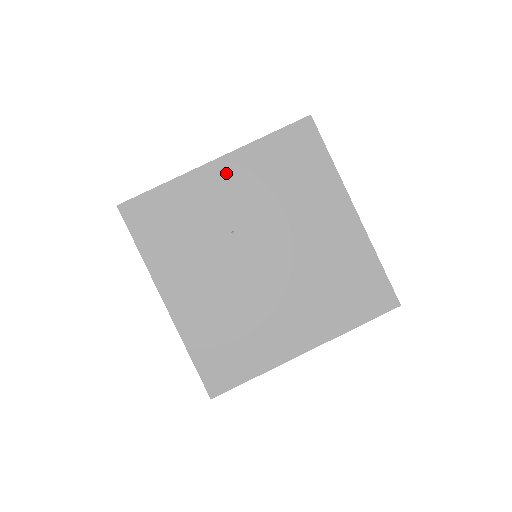
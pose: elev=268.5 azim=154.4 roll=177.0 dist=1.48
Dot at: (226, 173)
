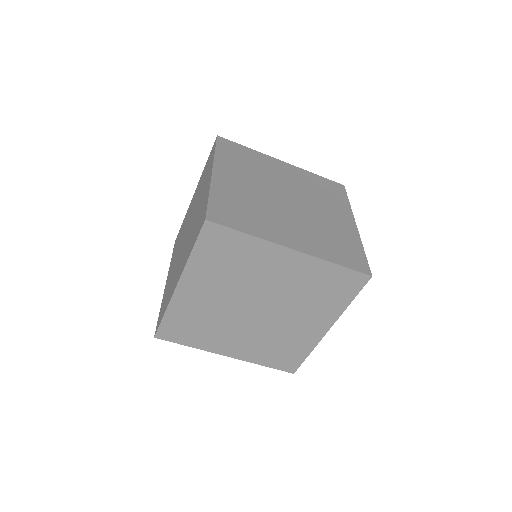
Dot at: (191, 287)
